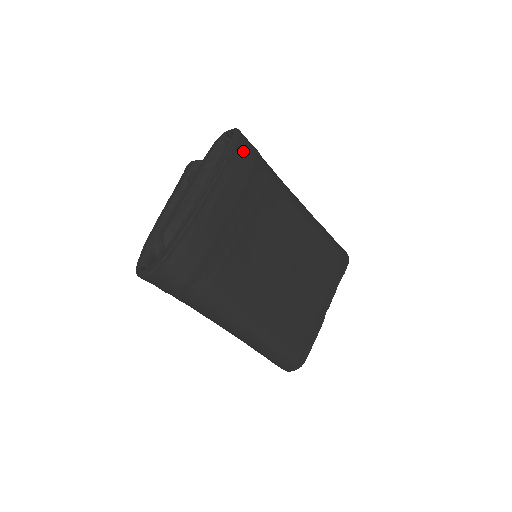
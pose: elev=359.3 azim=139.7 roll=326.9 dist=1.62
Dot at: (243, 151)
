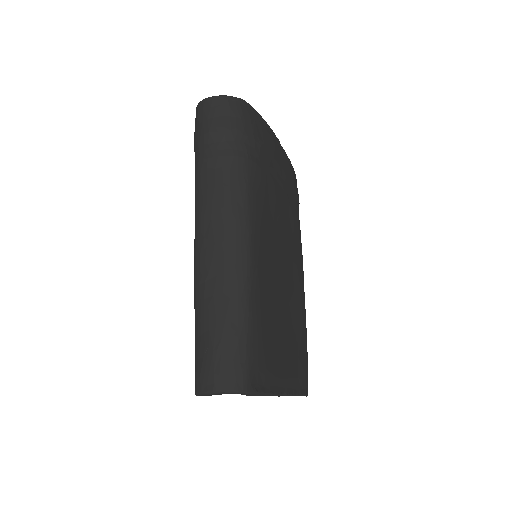
Dot at: occluded
